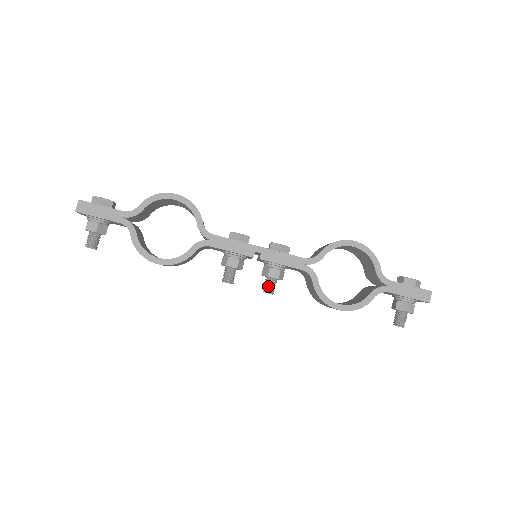
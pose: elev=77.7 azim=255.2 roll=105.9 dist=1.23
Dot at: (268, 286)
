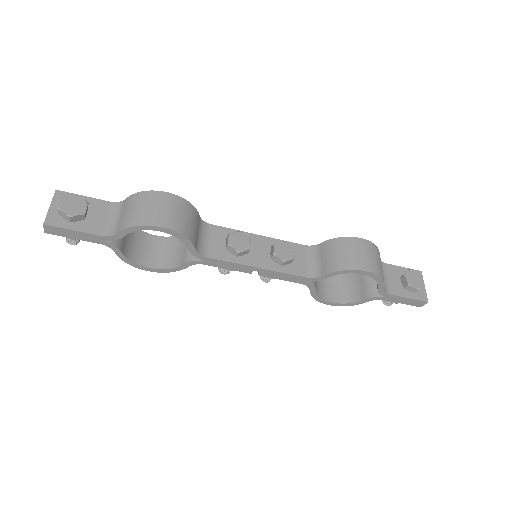
Dot at: (265, 278)
